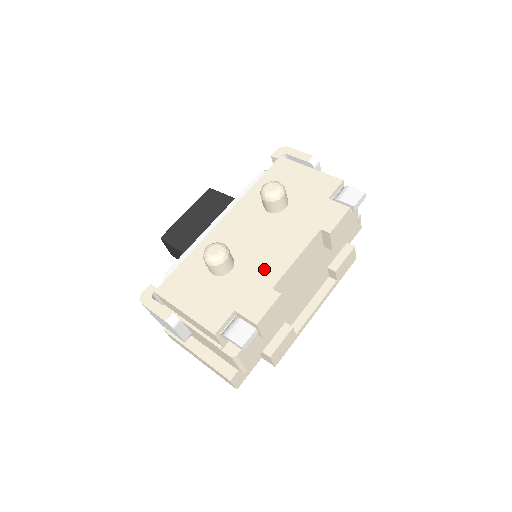
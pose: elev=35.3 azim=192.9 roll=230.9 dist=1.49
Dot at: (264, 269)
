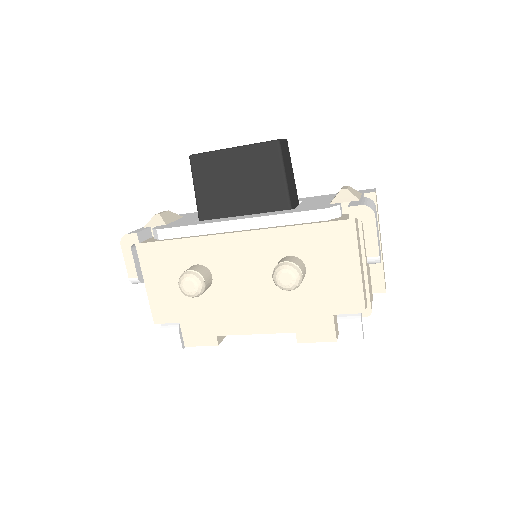
Dot at: (225, 316)
